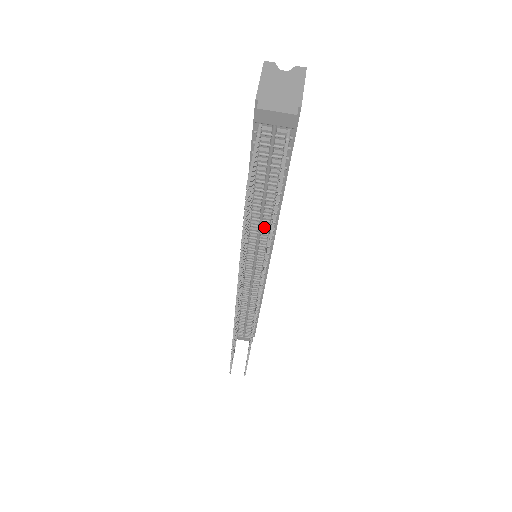
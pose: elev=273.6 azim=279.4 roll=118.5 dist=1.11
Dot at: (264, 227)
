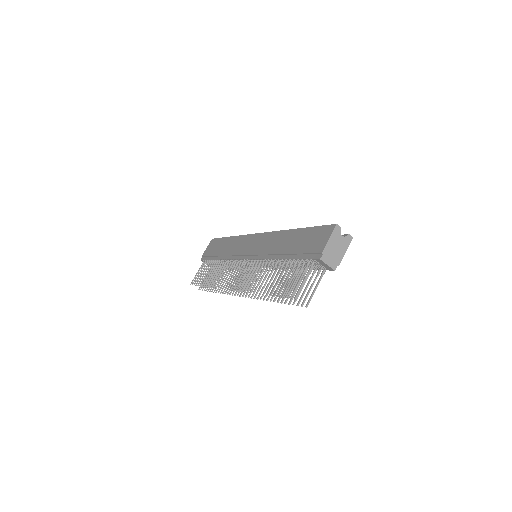
Dot at: (277, 265)
